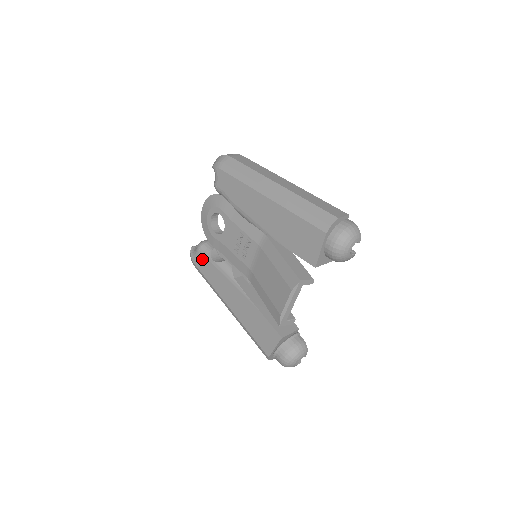
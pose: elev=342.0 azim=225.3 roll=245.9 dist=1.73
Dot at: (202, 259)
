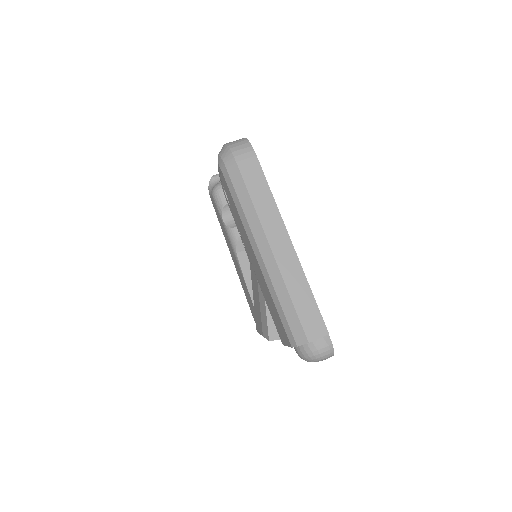
Dot at: (215, 206)
